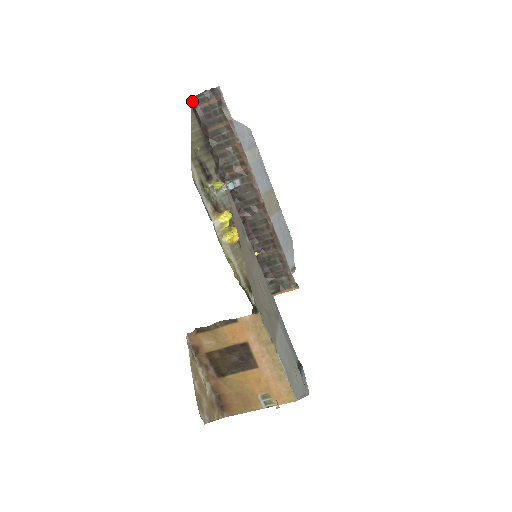
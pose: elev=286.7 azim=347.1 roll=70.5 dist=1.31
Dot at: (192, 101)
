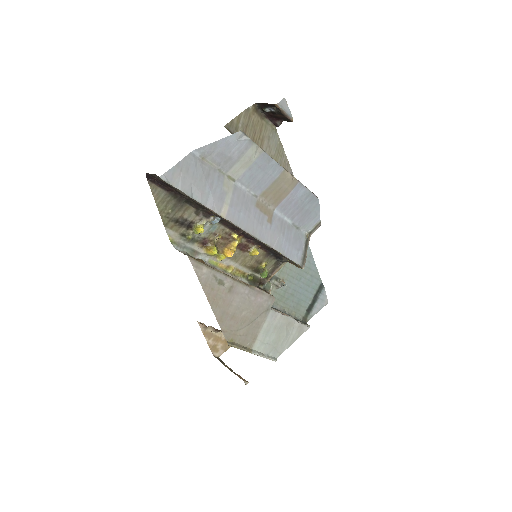
Dot at: (146, 175)
